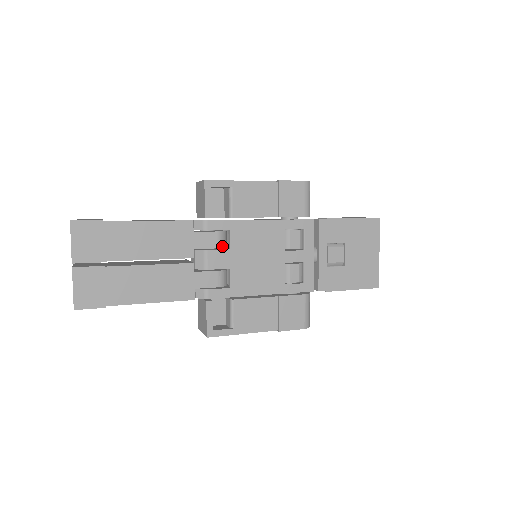
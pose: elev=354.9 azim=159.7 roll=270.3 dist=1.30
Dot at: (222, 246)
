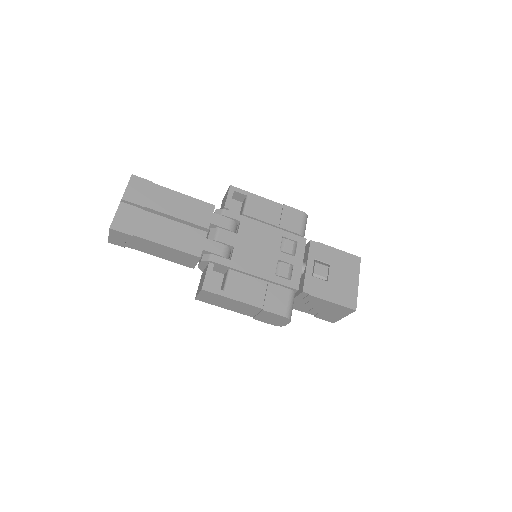
Dot at: (232, 230)
